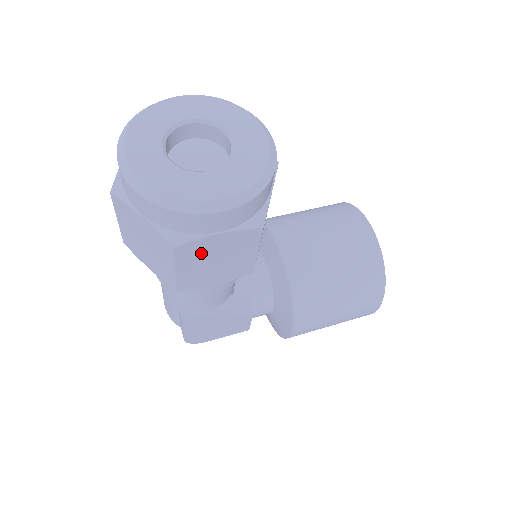
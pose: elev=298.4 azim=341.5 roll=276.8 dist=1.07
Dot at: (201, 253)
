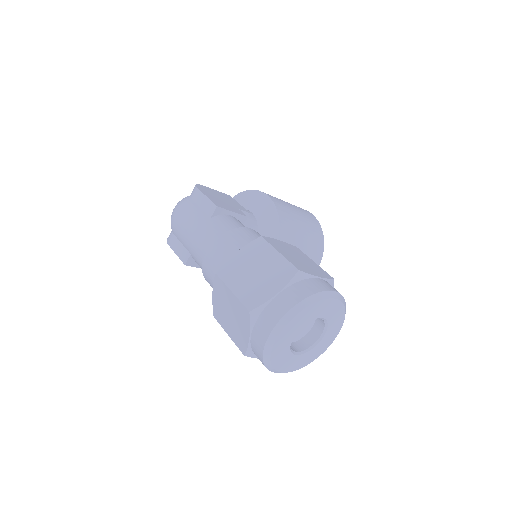
Dot at: occluded
